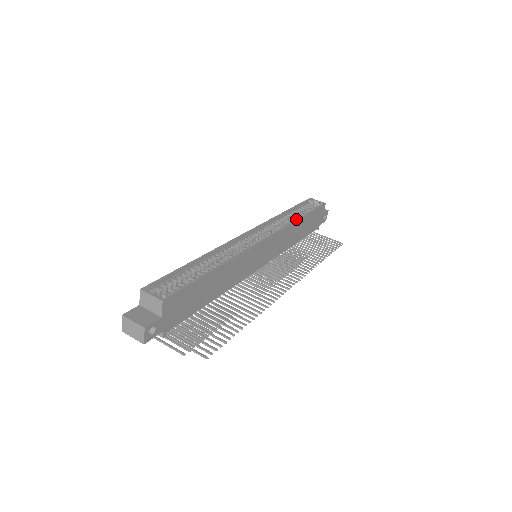
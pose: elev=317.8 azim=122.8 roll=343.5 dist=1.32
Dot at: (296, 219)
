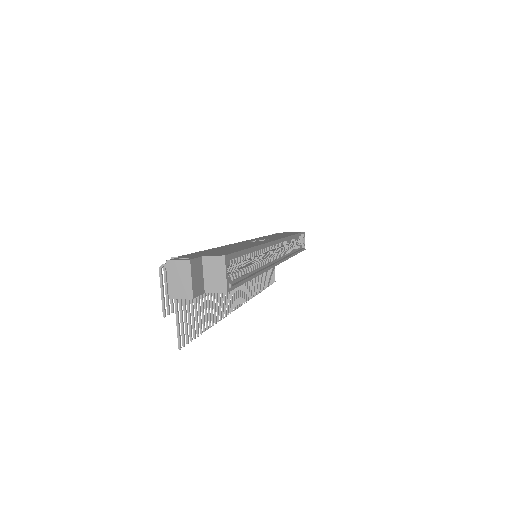
Dot at: (294, 254)
